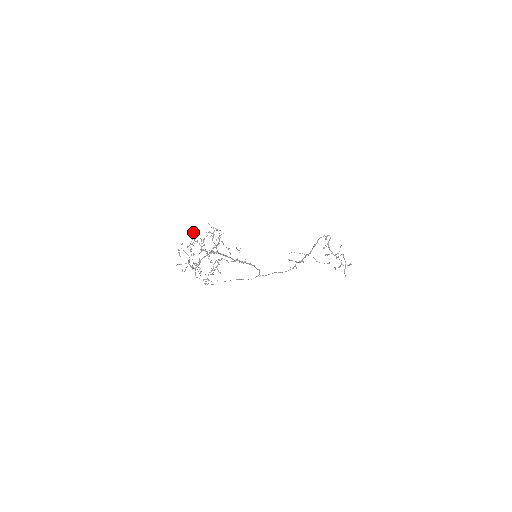
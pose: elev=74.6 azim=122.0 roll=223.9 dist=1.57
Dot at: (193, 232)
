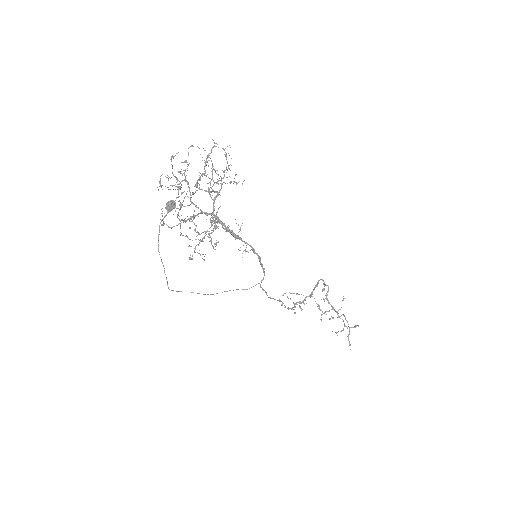
Dot at: (169, 201)
